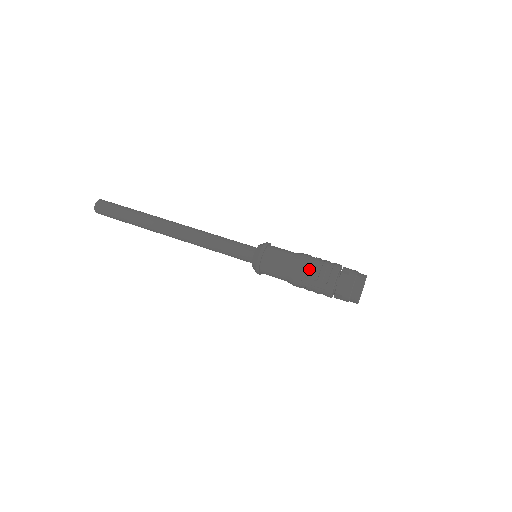
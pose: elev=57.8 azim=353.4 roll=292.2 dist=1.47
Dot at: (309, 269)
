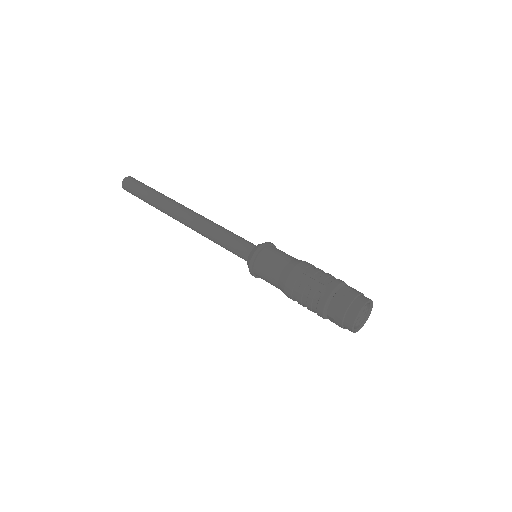
Dot at: (313, 268)
